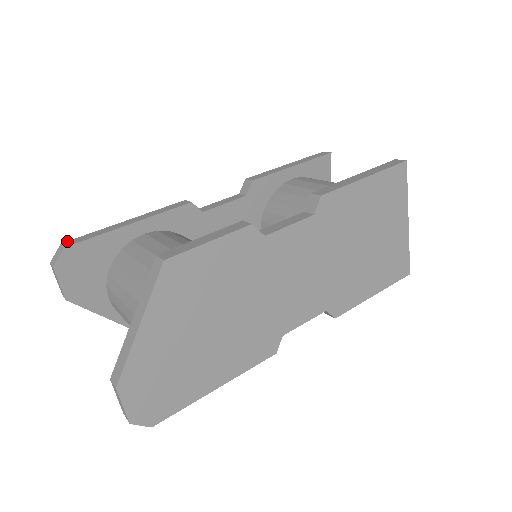
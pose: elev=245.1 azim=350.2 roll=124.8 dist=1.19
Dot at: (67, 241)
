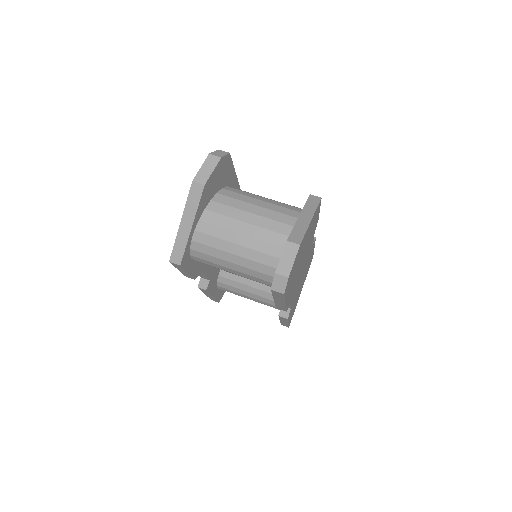
Dot at: occluded
